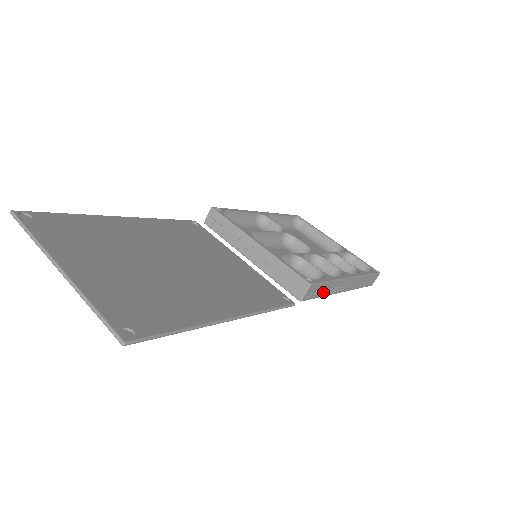
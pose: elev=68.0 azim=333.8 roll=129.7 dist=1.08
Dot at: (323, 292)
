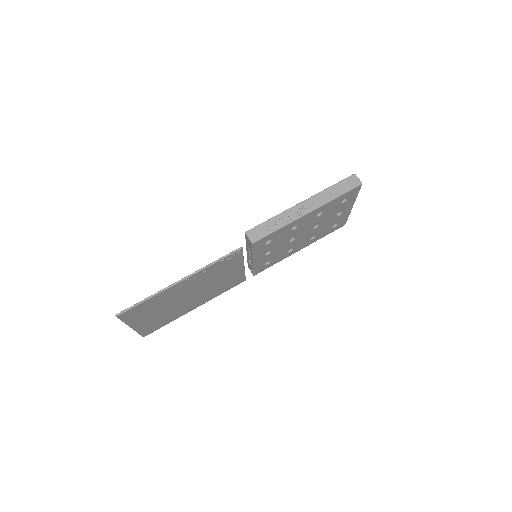
Dot at: (275, 226)
